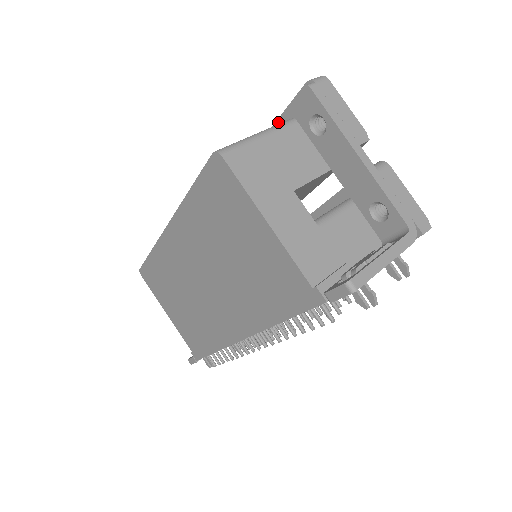
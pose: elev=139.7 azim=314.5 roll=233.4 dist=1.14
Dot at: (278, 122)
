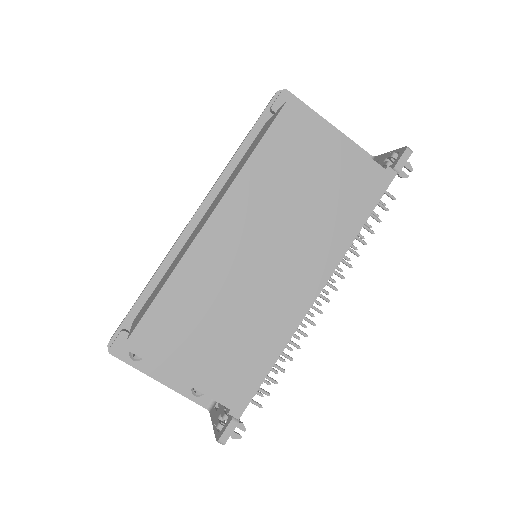
Dot at: (254, 128)
